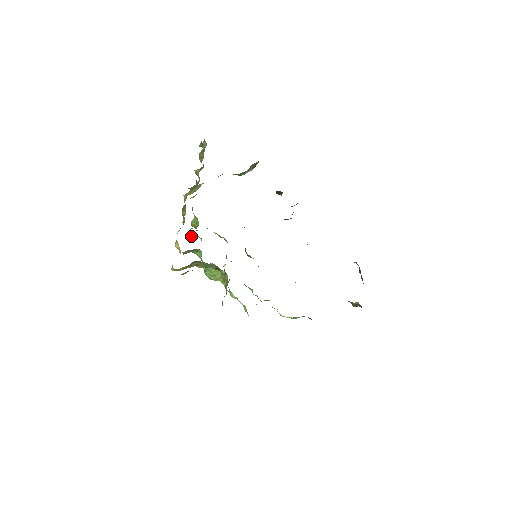
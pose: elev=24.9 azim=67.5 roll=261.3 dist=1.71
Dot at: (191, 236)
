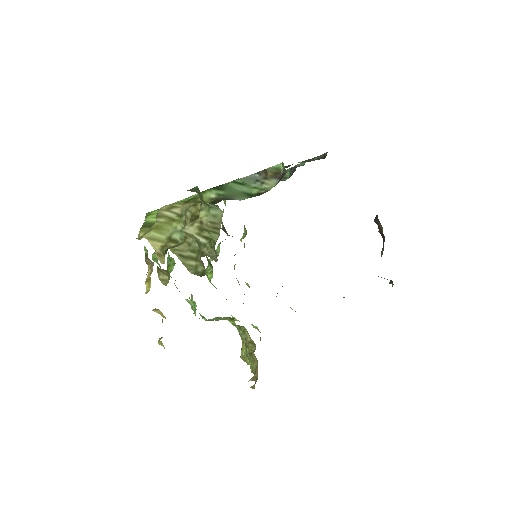
Dot at: occluded
